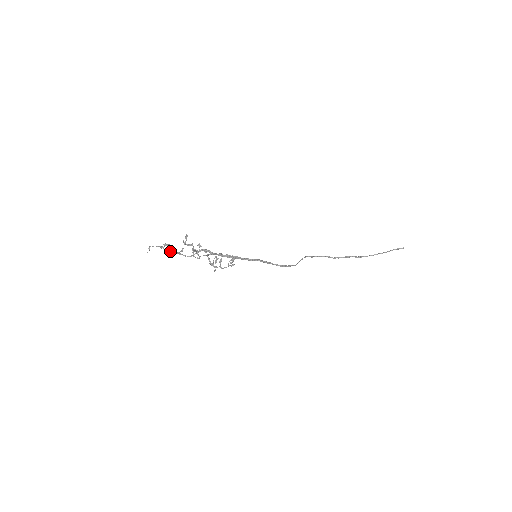
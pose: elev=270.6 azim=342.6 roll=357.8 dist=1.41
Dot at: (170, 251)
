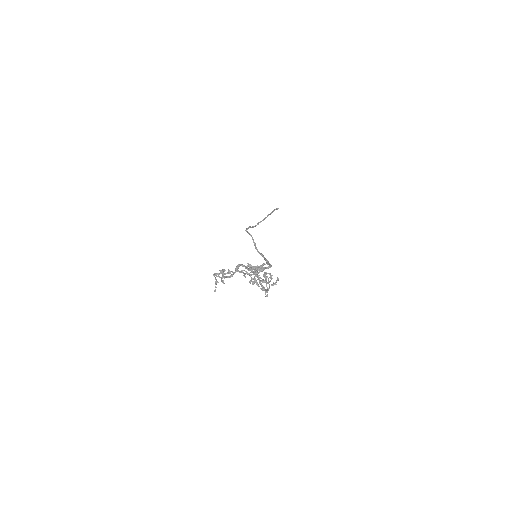
Dot at: (221, 277)
